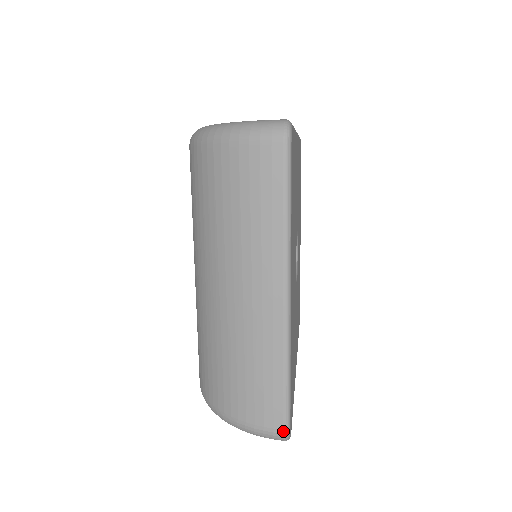
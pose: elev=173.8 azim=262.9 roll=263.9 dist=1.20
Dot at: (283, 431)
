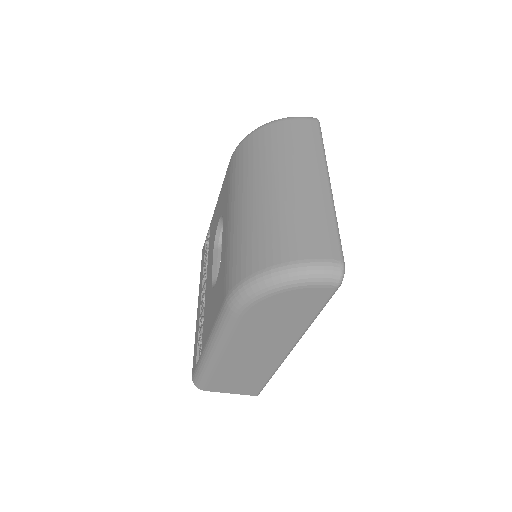
Dot at: (341, 261)
